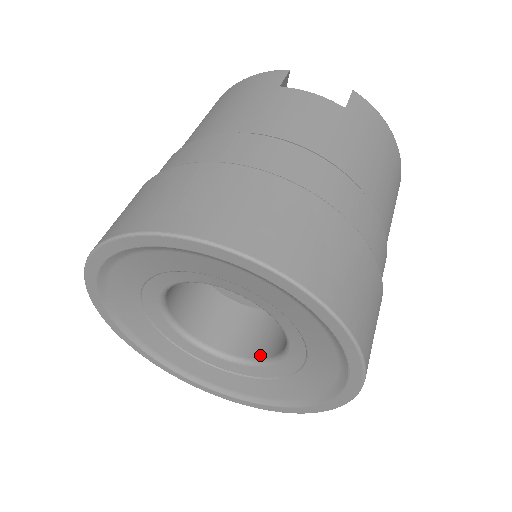
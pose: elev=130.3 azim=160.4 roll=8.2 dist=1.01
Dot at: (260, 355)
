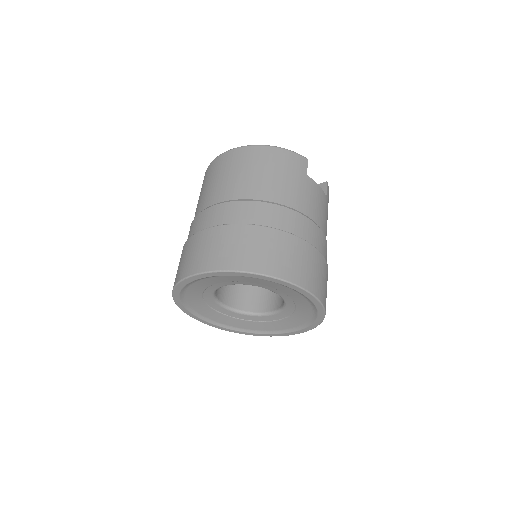
Dot at: (245, 309)
